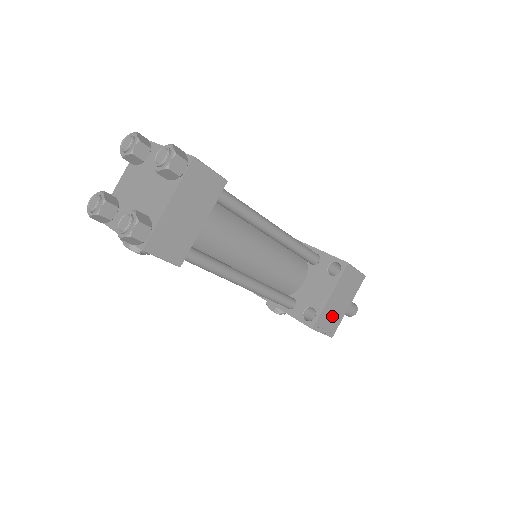
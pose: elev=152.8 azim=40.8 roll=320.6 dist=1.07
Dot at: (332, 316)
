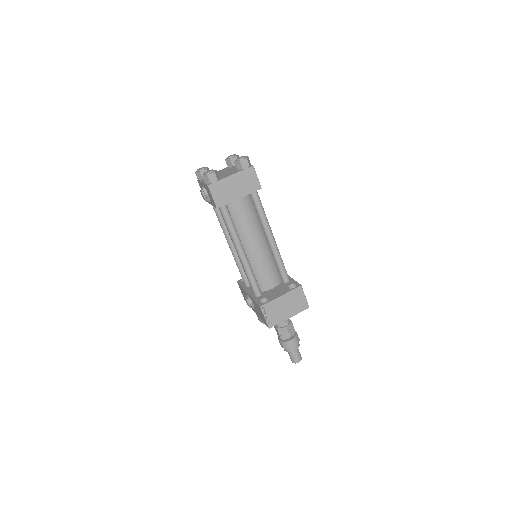
Dot at: (276, 312)
